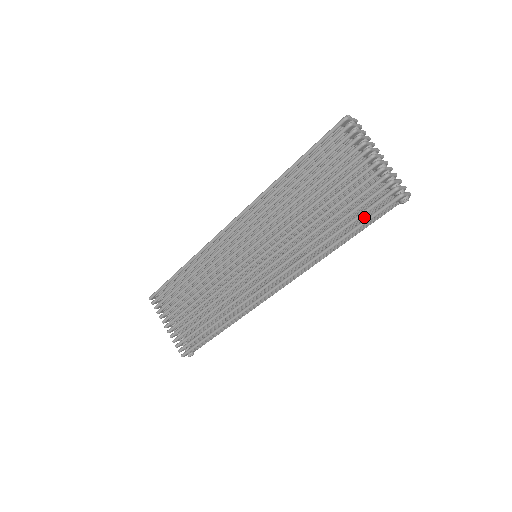
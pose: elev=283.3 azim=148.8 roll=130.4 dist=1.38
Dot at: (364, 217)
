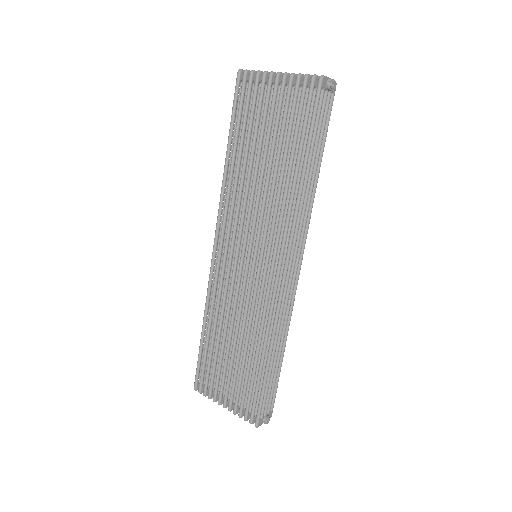
Dot at: occluded
